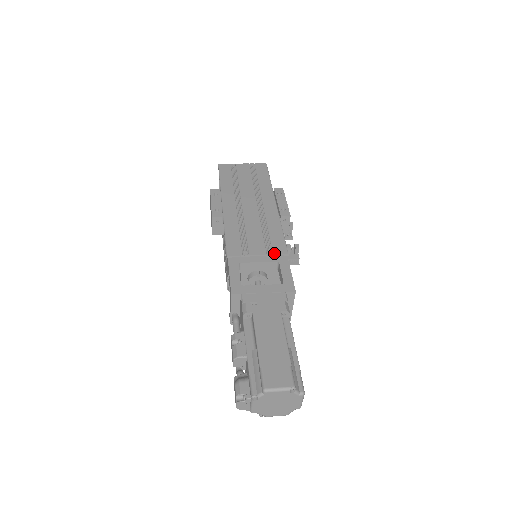
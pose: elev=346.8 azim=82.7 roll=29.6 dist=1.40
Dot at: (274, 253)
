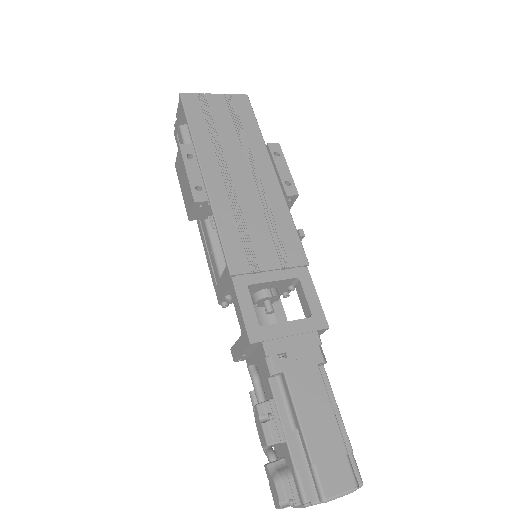
Dot at: (292, 265)
